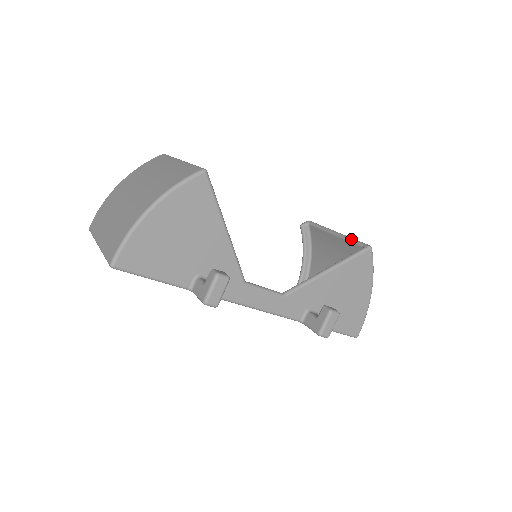
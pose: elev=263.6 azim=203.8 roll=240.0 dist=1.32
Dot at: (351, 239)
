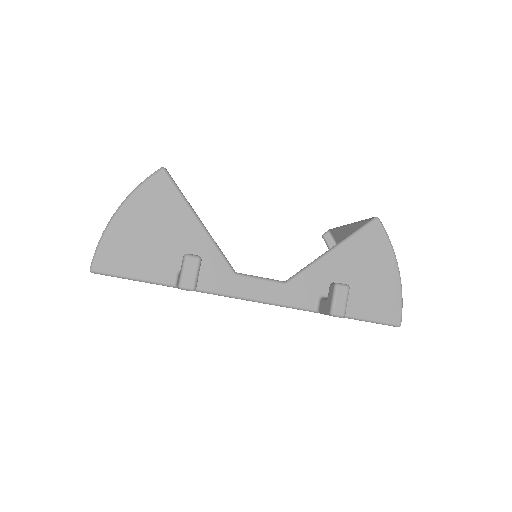
Dot at: (361, 221)
